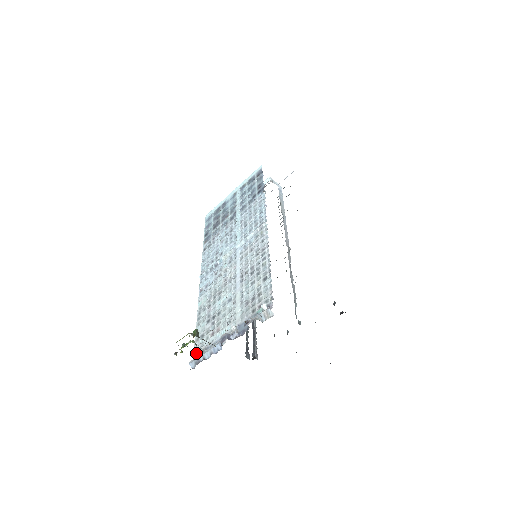
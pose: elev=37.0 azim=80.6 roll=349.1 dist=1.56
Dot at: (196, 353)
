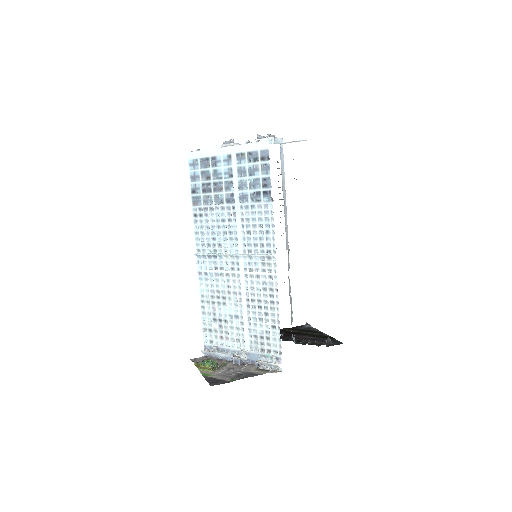
Dot at: (206, 344)
